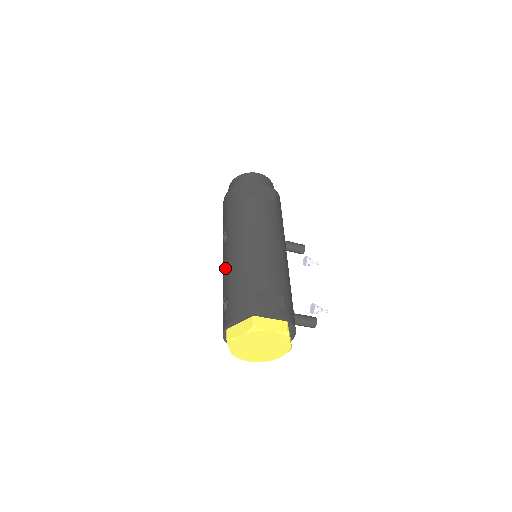
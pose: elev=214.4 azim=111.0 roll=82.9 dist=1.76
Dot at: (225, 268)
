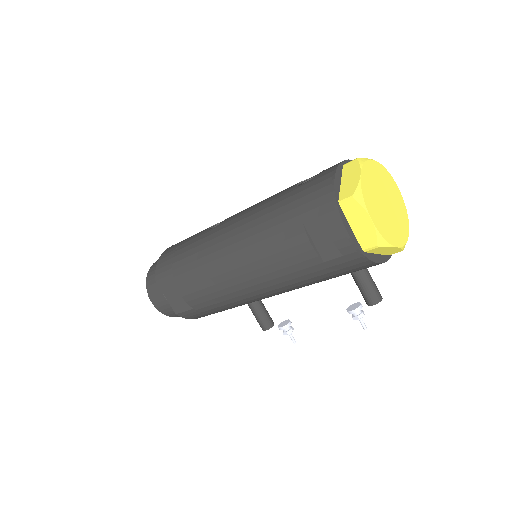
Dot at: occluded
